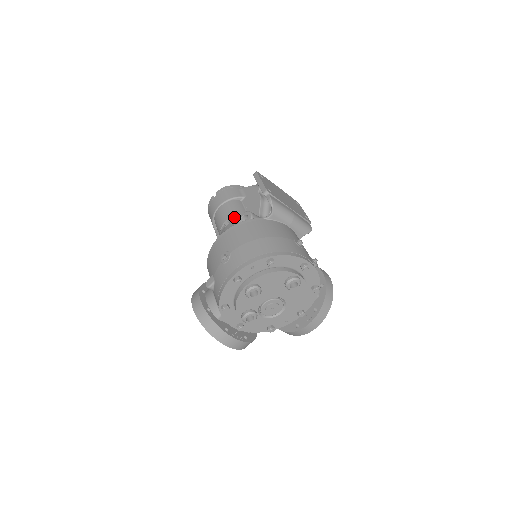
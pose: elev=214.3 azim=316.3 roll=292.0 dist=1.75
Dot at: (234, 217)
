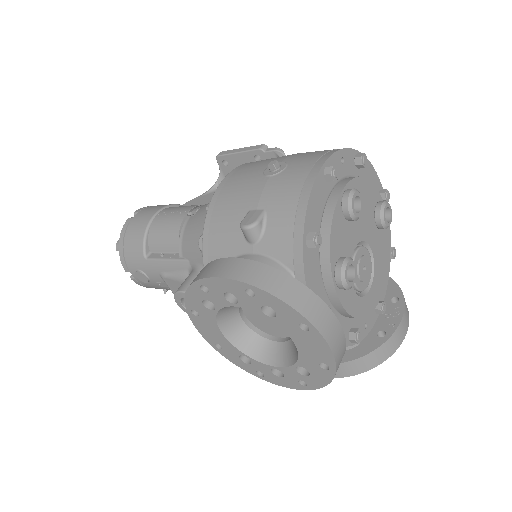
Dot at: occluded
